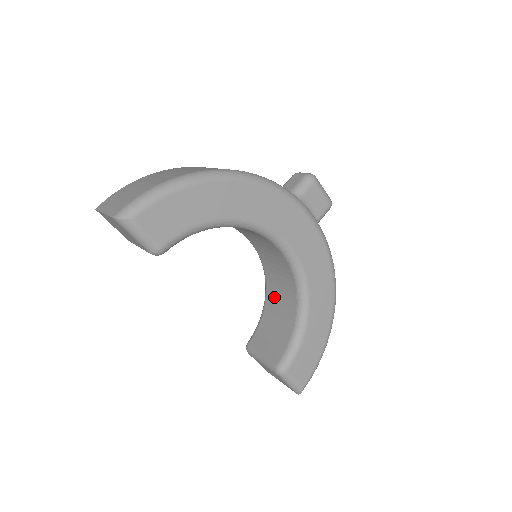
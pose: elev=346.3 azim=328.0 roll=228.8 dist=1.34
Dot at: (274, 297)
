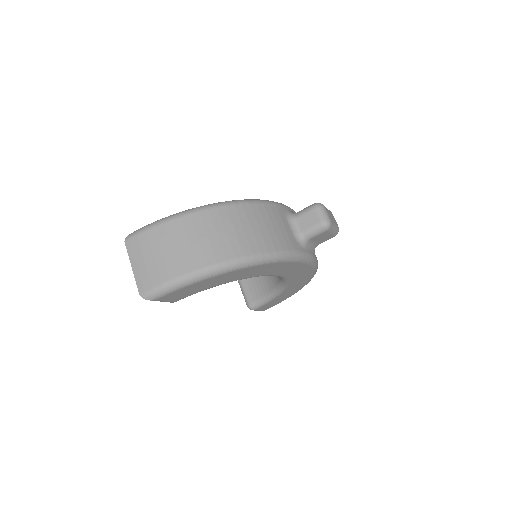
Dot at: occluded
